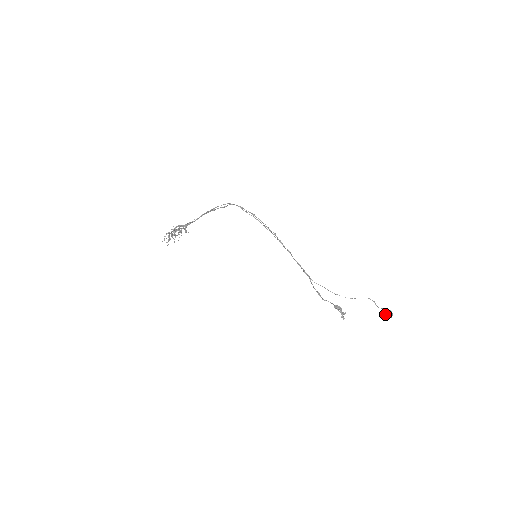
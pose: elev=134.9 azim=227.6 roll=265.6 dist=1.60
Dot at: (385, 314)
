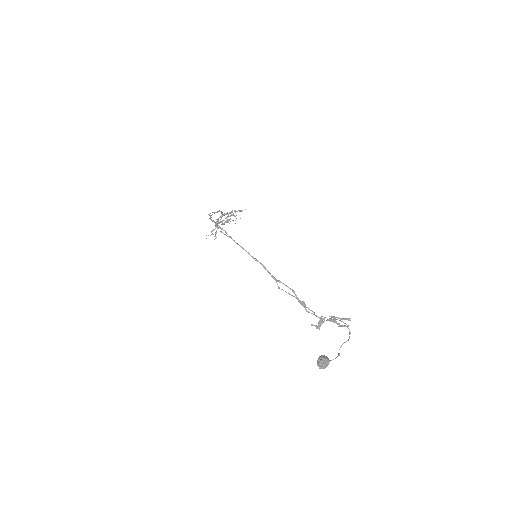
Dot at: (317, 363)
